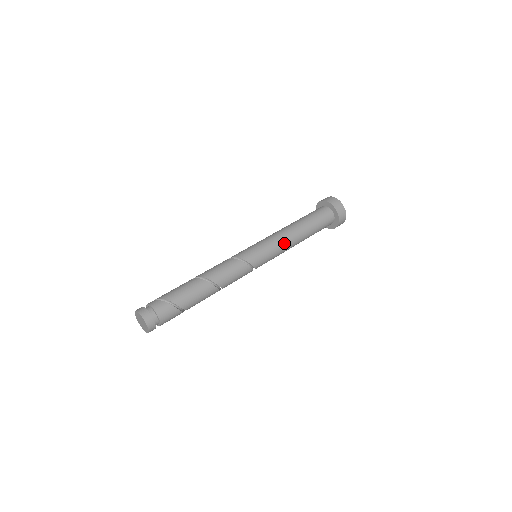
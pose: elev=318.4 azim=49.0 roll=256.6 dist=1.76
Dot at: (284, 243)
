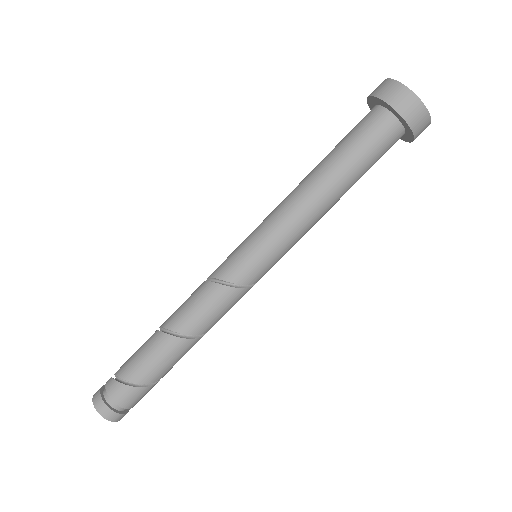
Dot at: (299, 225)
